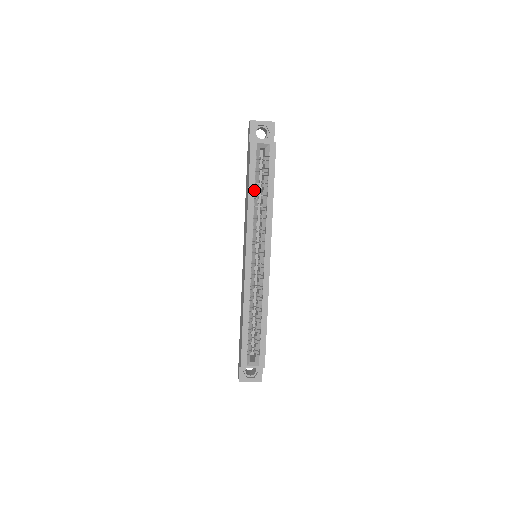
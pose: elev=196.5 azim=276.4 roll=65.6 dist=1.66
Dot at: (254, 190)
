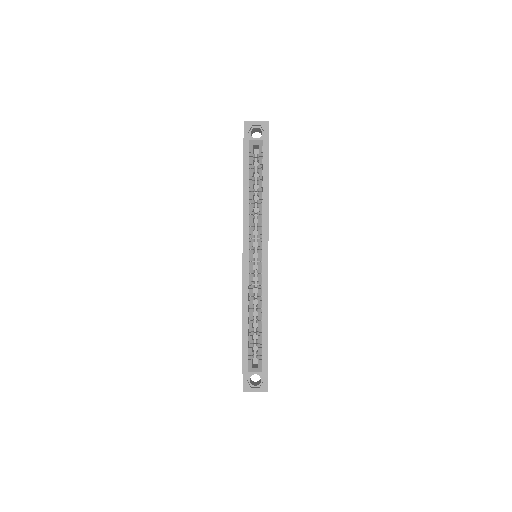
Dot at: (249, 186)
